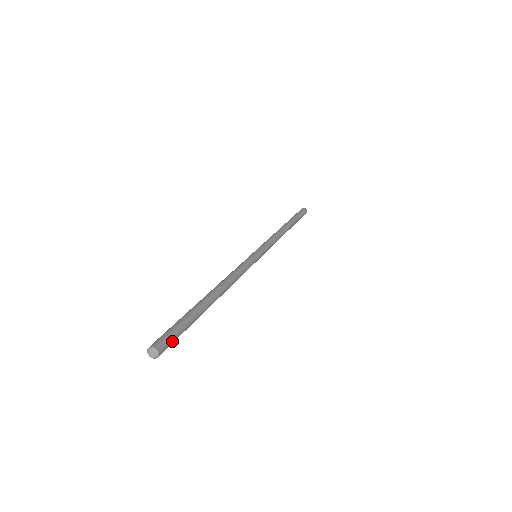
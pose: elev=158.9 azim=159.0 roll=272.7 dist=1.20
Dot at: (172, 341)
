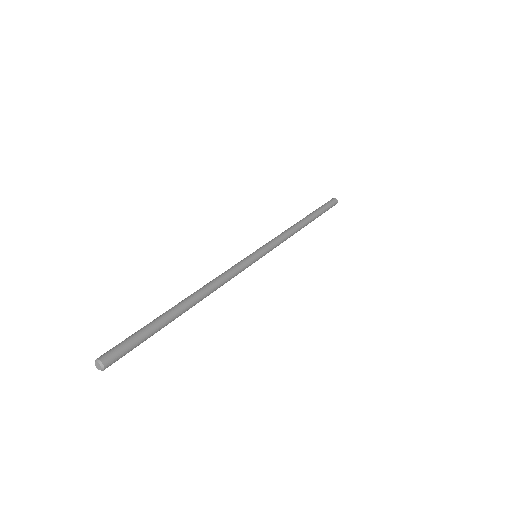
Dot at: (124, 352)
